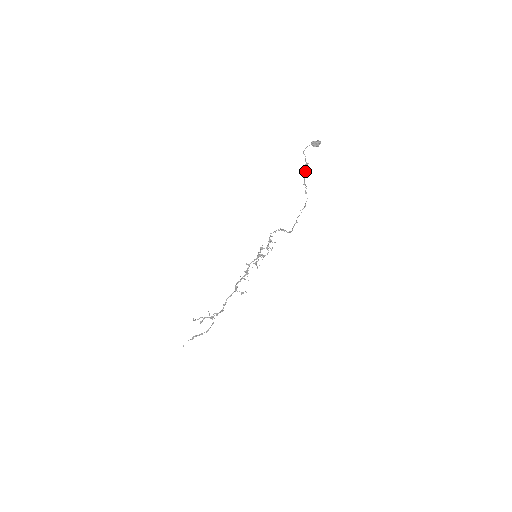
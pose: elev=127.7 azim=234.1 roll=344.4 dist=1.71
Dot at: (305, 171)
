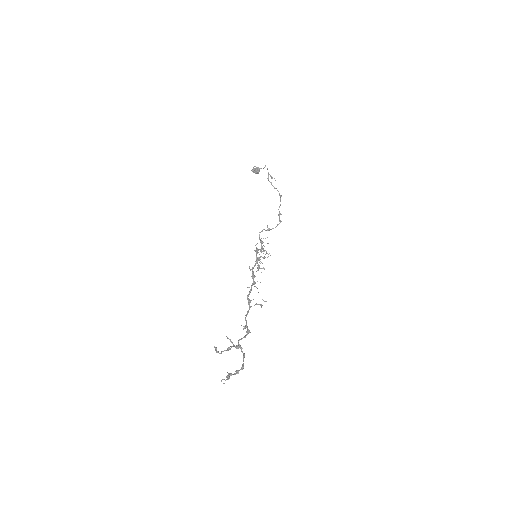
Dot at: (267, 168)
